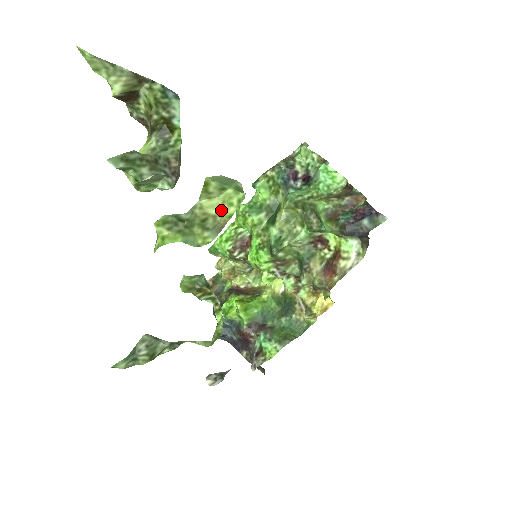
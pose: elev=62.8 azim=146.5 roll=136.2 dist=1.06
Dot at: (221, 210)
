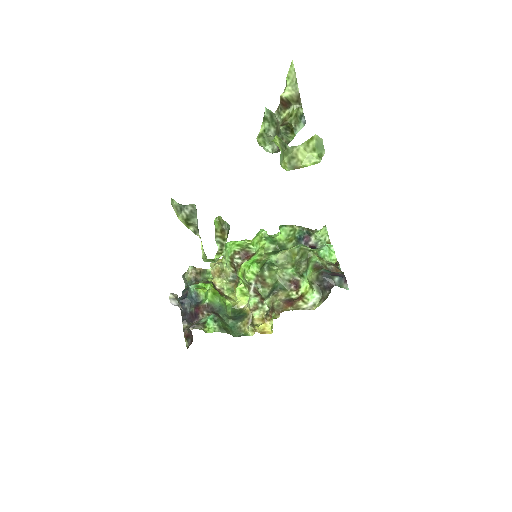
Dot at: (304, 160)
